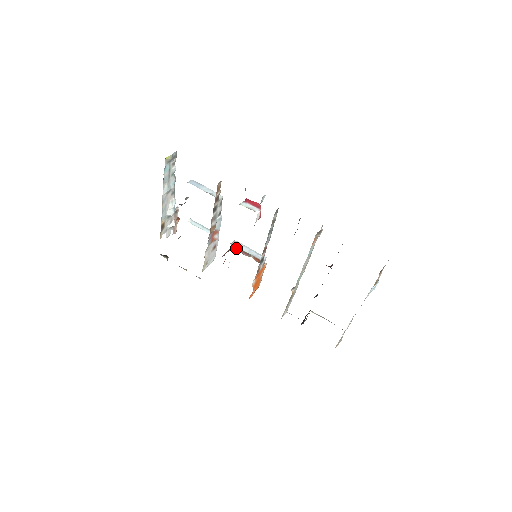
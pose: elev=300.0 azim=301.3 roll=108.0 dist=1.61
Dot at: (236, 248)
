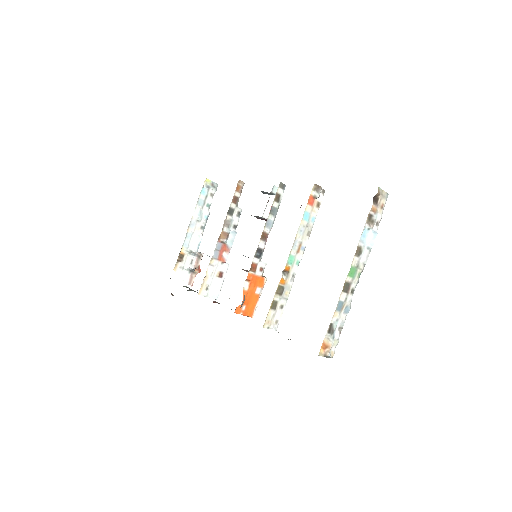
Dot at: occluded
